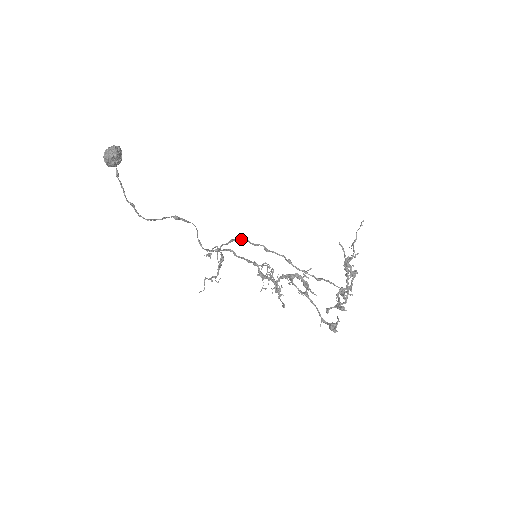
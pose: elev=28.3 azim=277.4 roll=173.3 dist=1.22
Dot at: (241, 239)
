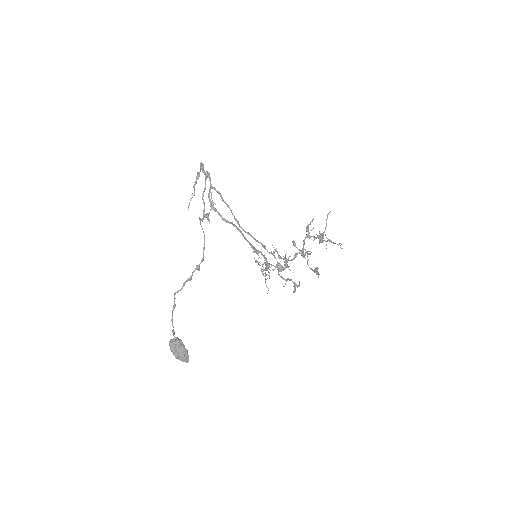
Dot at: occluded
